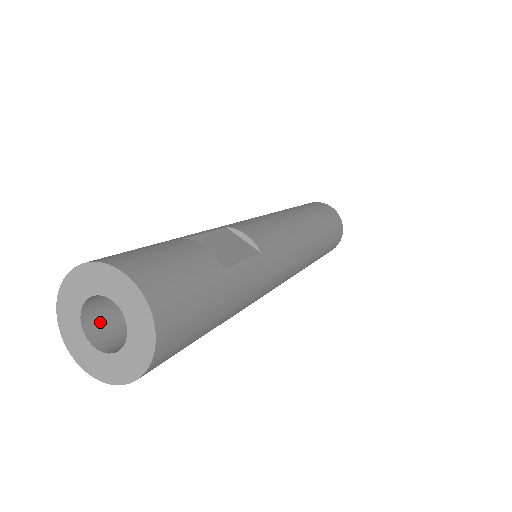
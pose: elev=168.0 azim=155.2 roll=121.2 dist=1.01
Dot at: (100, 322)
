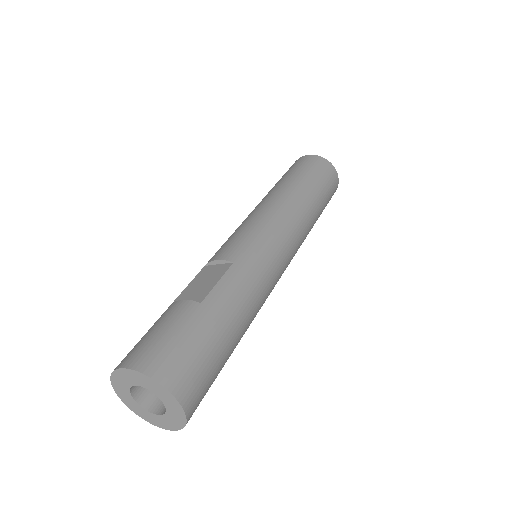
Dot at: (156, 397)
